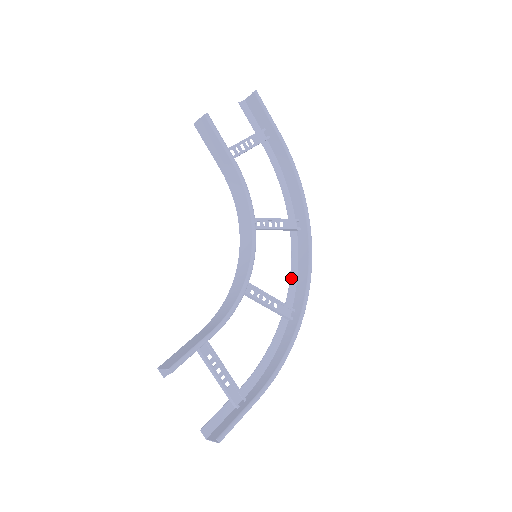
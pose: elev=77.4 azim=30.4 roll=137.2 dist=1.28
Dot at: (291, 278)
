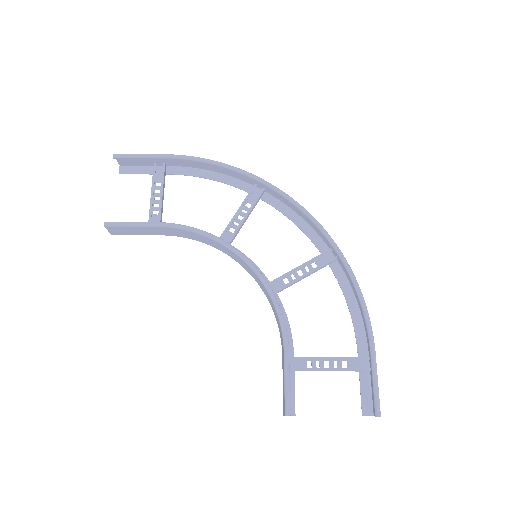
Dot at: (302, 229)
